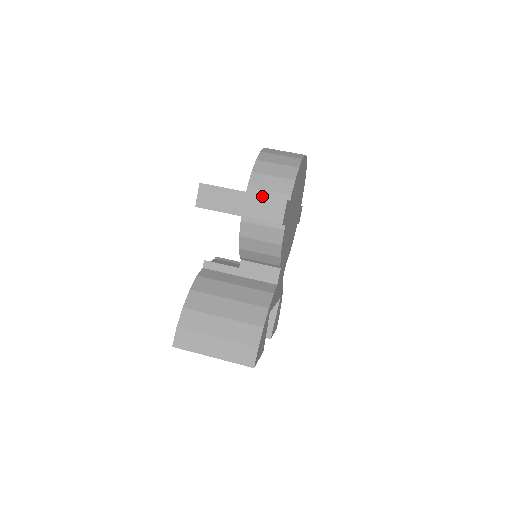
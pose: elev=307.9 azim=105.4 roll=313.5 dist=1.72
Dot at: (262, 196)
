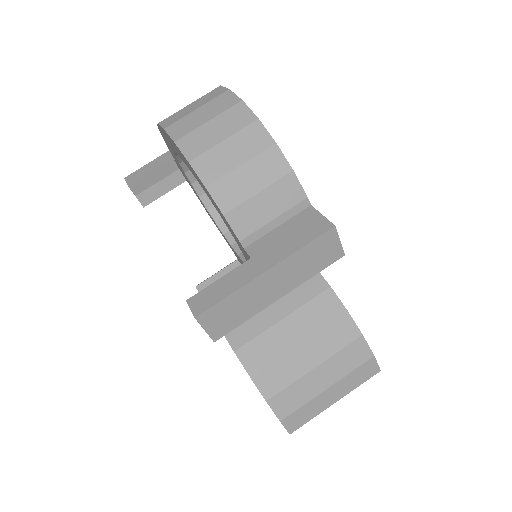
Dot at: (298, 252)
